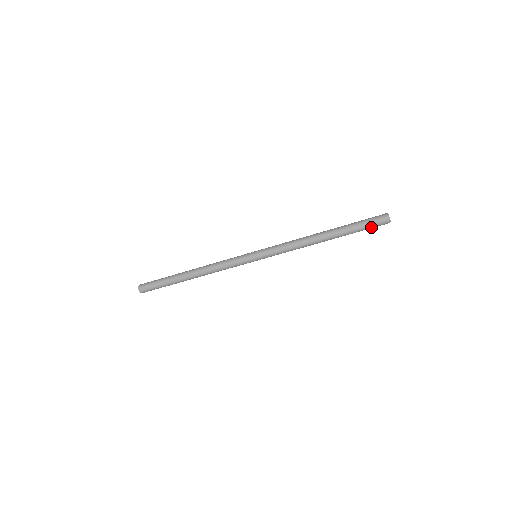
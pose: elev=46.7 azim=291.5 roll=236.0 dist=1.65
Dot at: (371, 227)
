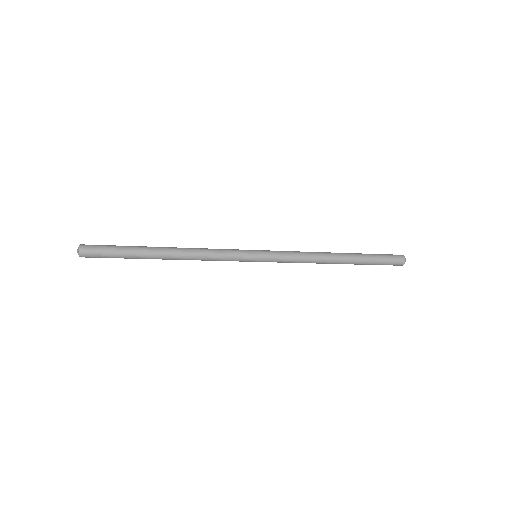
Dot at: occluded
